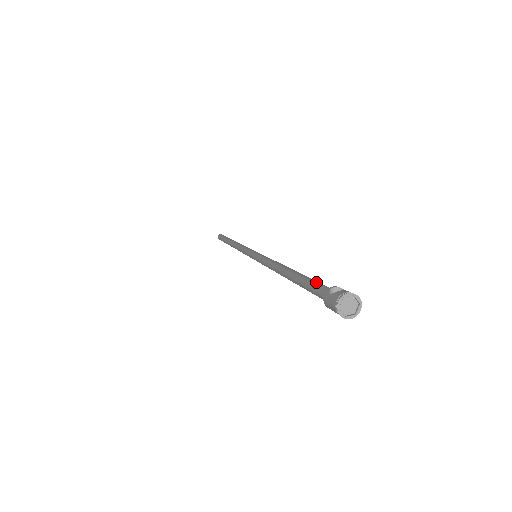
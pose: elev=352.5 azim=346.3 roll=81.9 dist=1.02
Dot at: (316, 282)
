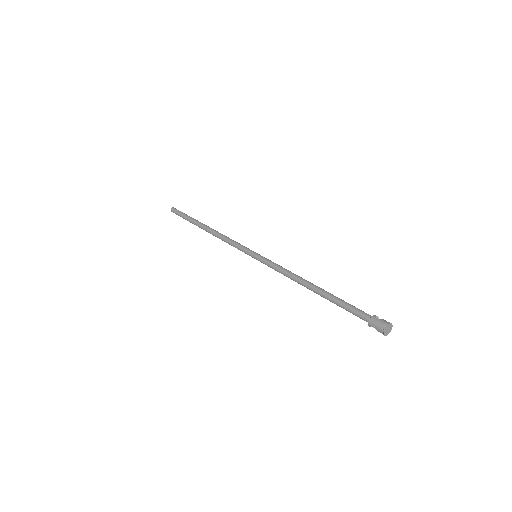
Dot at: (354, 306)
